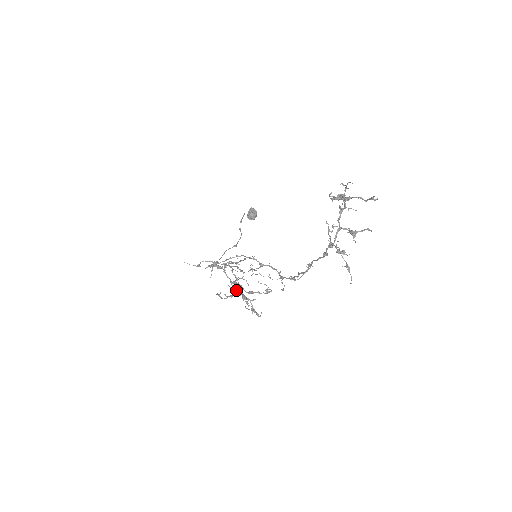
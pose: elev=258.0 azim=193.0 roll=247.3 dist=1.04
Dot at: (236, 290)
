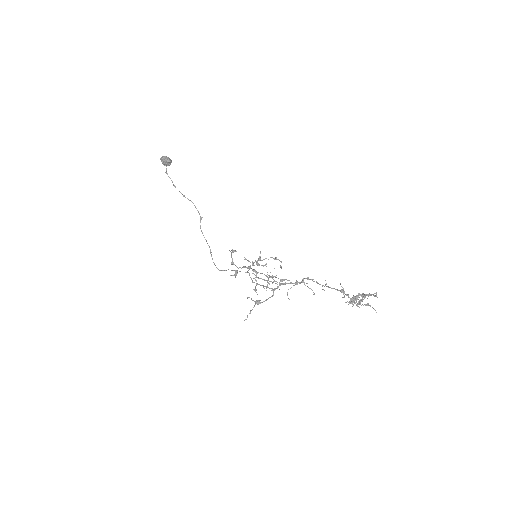
Dot at: occluded
